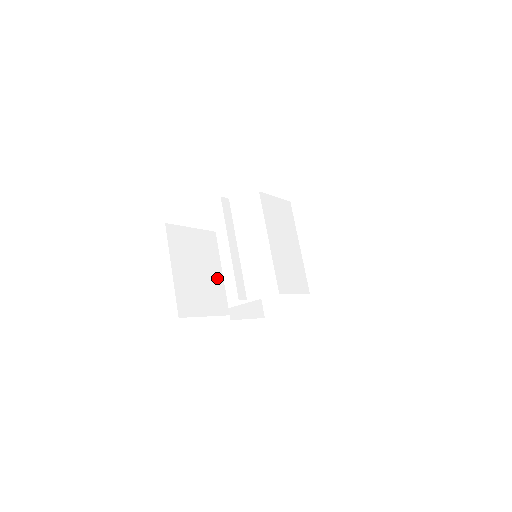
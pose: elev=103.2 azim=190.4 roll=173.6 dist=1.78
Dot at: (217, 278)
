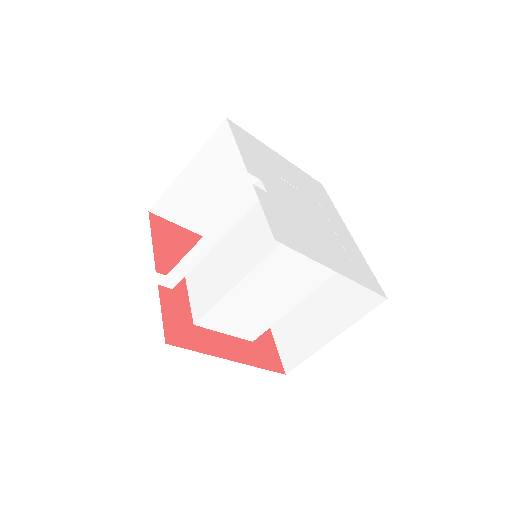
Dot at: occluded
